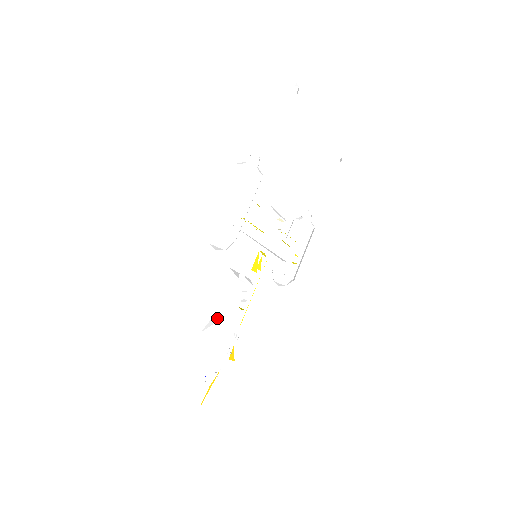
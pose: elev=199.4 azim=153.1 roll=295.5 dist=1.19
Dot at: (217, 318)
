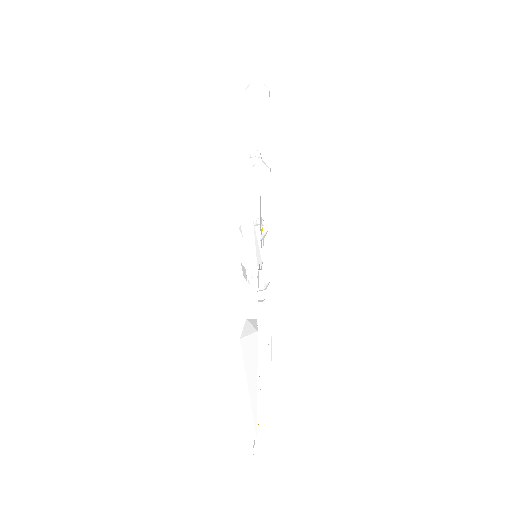
Dot at: (253, 320)
